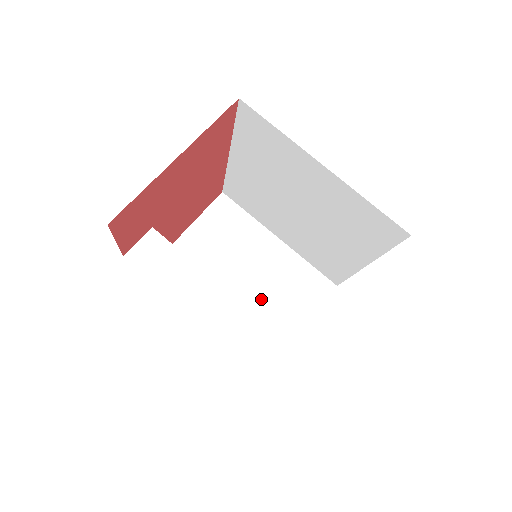
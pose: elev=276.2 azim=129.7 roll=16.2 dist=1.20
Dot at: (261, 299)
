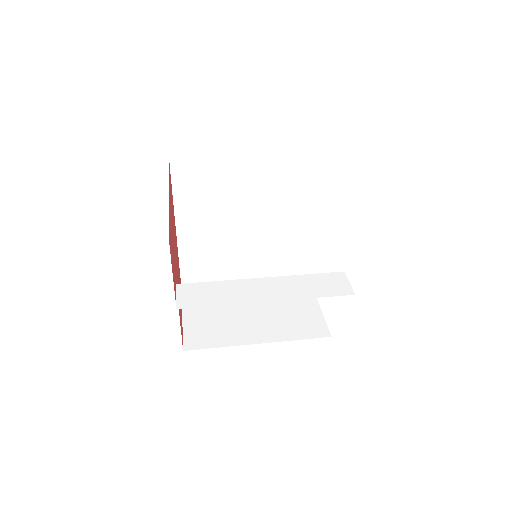
Dot at: (277, 318)
